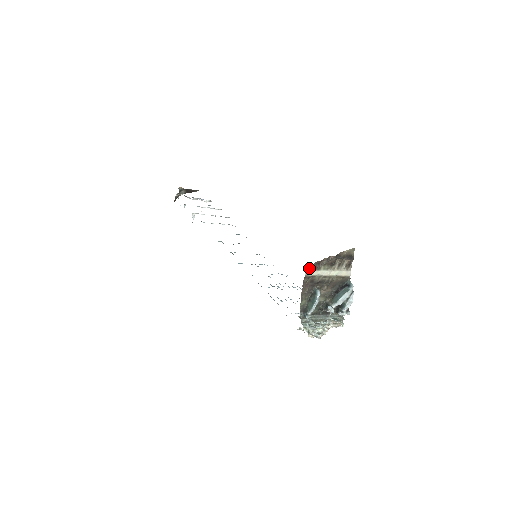
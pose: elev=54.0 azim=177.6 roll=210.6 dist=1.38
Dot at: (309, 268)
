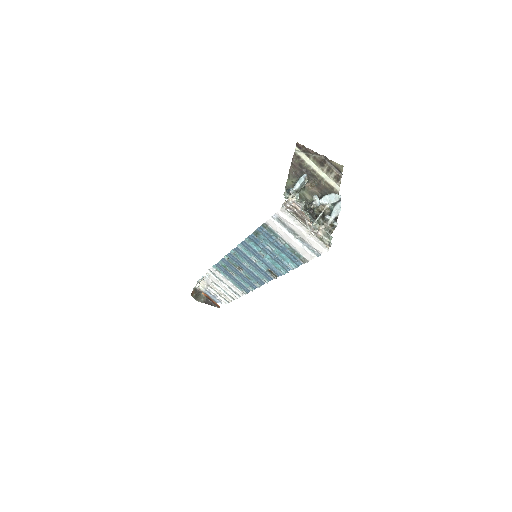
Dot at: (299, 148)
